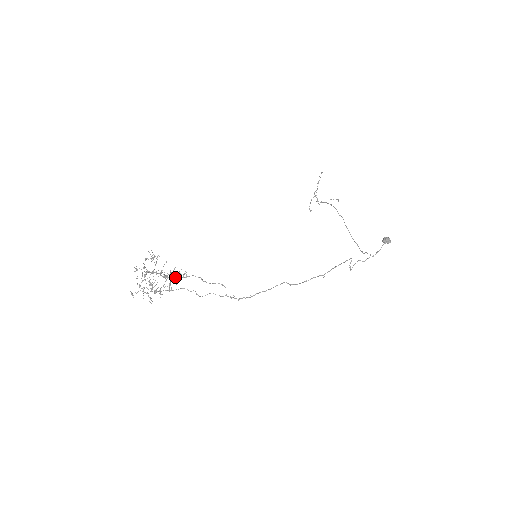
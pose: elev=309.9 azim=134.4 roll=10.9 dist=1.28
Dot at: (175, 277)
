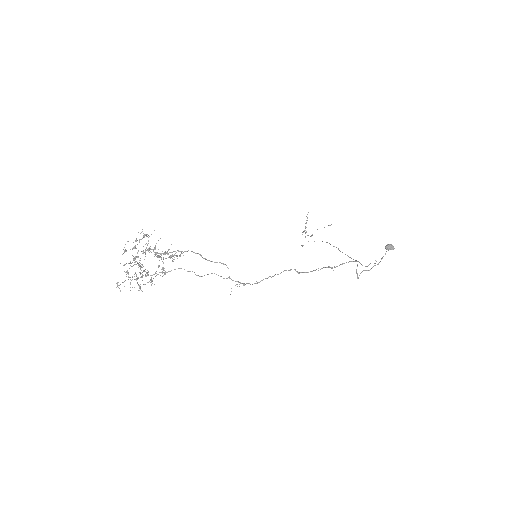
Dot at: (171, 252)
